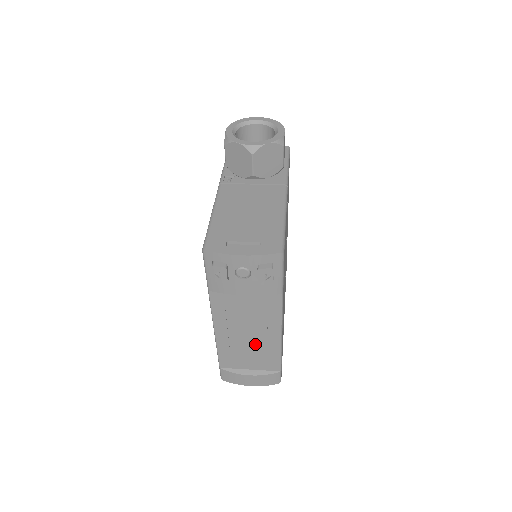
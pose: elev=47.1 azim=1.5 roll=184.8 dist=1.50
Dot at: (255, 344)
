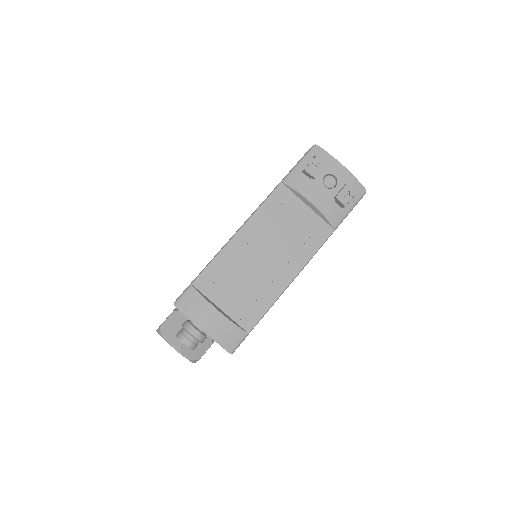
Dot at: (260, 274)
